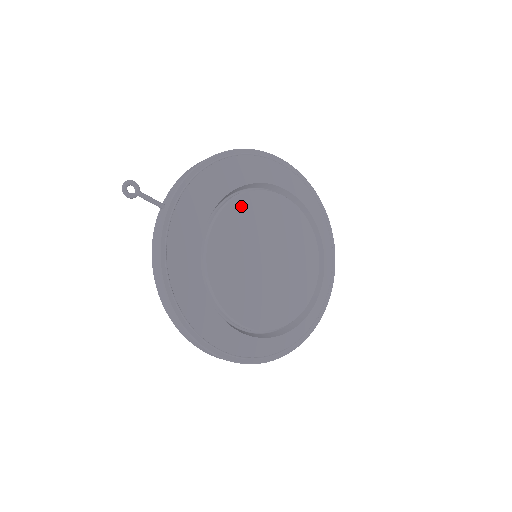
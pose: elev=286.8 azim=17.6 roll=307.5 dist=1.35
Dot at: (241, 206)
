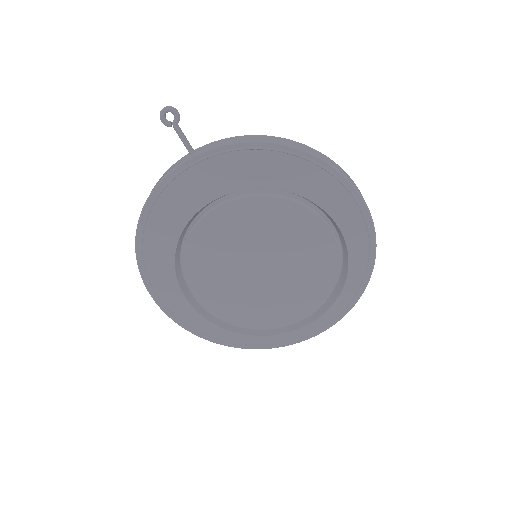
Dot at: (272, 207)
